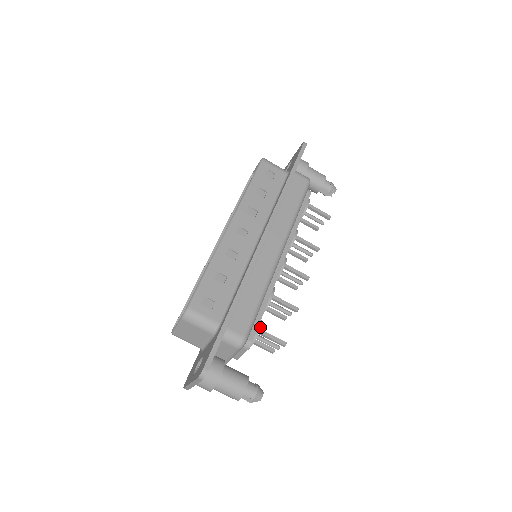
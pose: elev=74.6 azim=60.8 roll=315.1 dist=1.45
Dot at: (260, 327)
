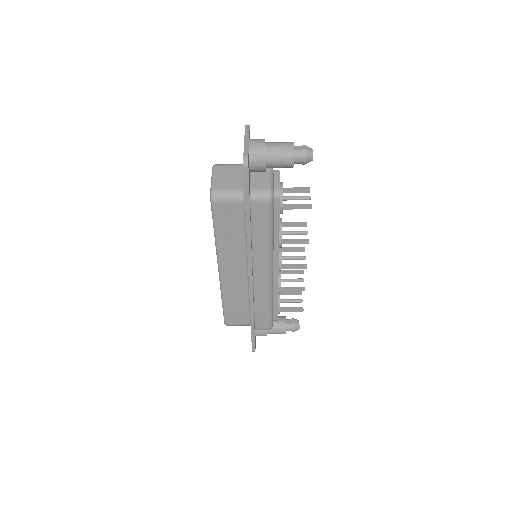
Dot at: (280, 309)
